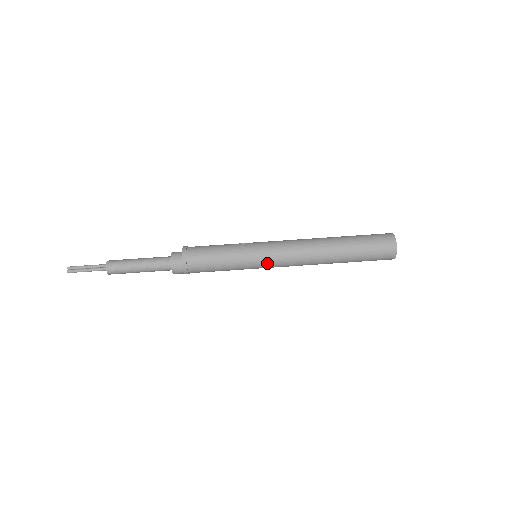
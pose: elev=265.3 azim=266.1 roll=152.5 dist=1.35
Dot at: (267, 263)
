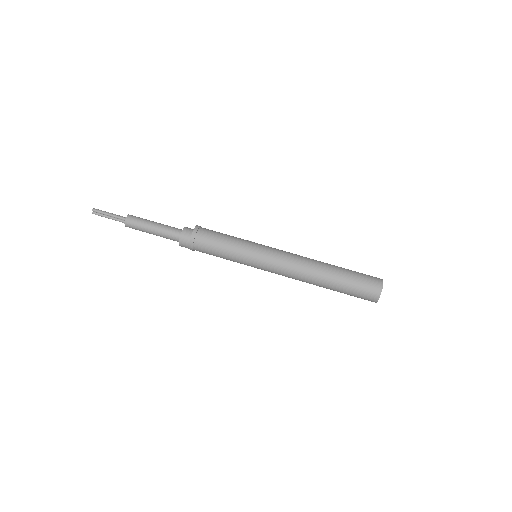
Dot at: (265, 255)
